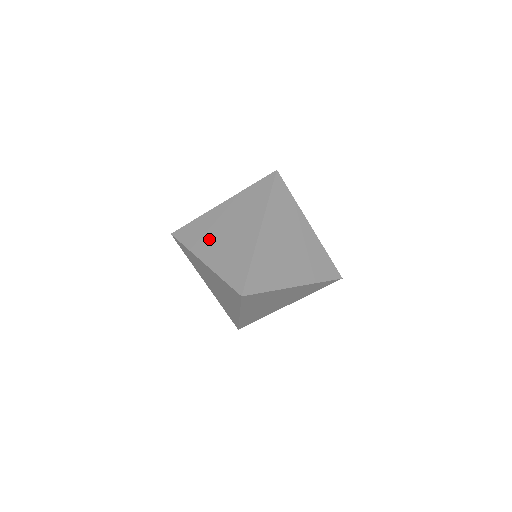
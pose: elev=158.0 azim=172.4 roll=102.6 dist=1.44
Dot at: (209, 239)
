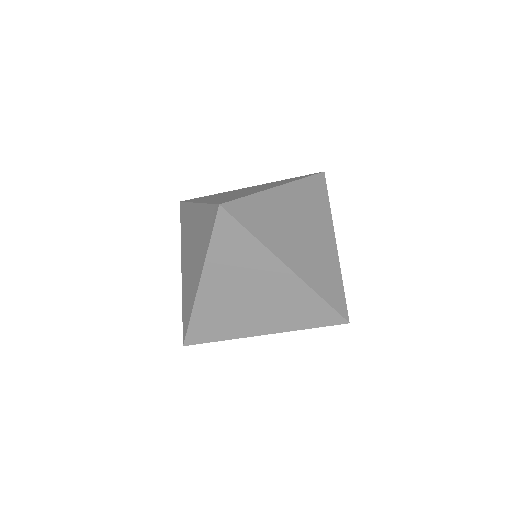
Dot at: (240, 318)
